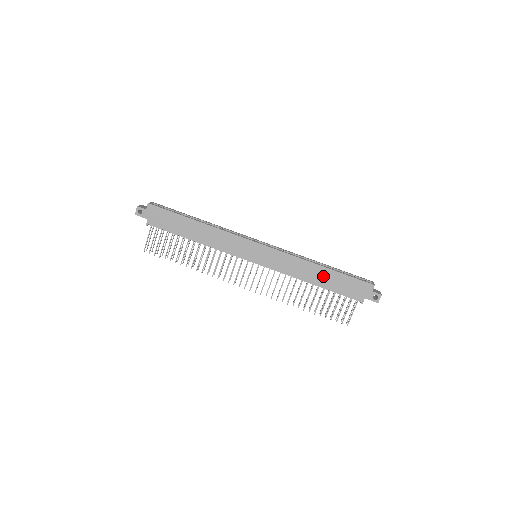
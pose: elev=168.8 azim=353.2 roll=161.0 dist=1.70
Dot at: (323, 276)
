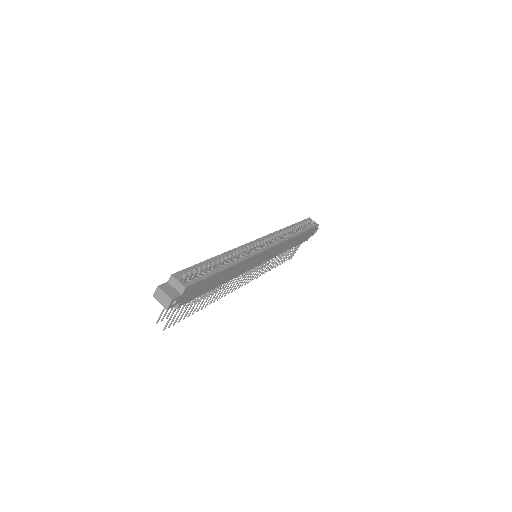
Dot at: (296, 240)
